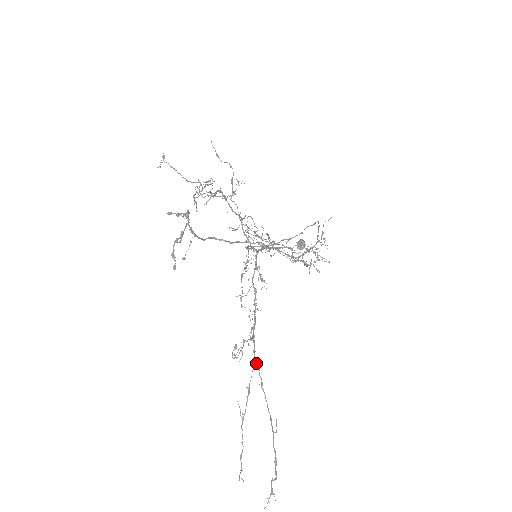
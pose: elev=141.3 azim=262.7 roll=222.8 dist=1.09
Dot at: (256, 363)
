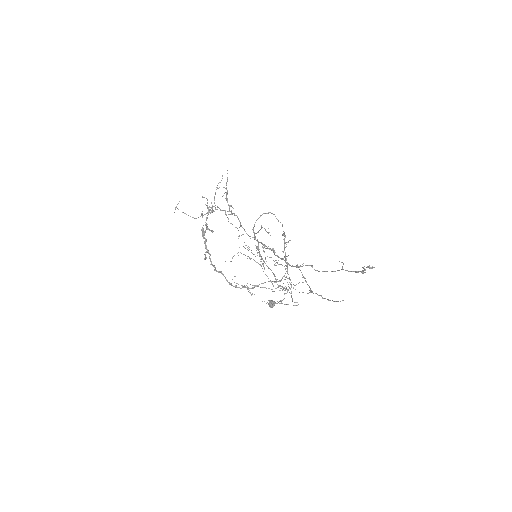
Dot at: (299, 266)
